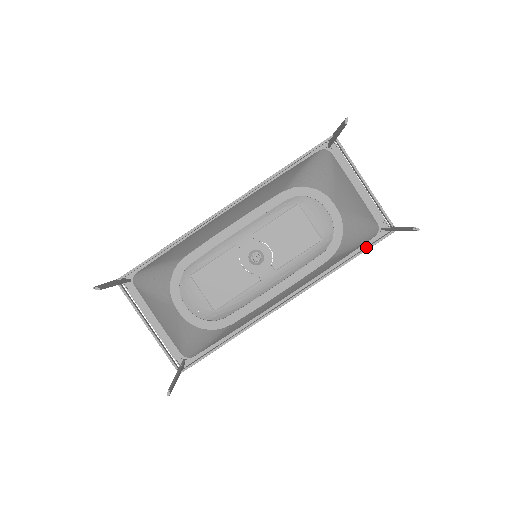
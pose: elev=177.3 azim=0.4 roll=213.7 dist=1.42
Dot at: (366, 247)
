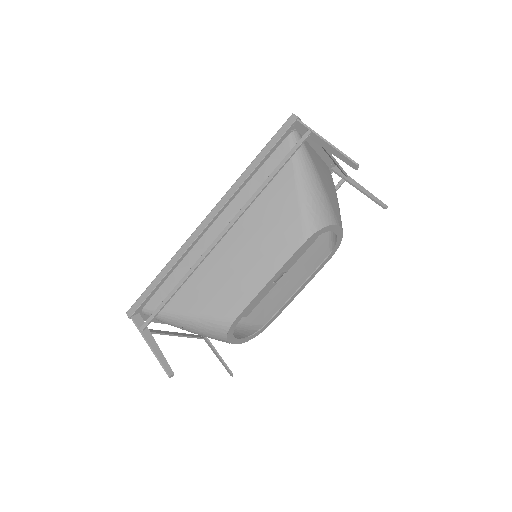
Dot at: occluded
